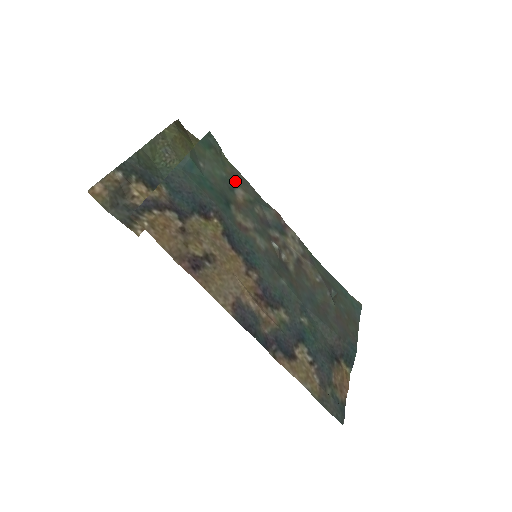
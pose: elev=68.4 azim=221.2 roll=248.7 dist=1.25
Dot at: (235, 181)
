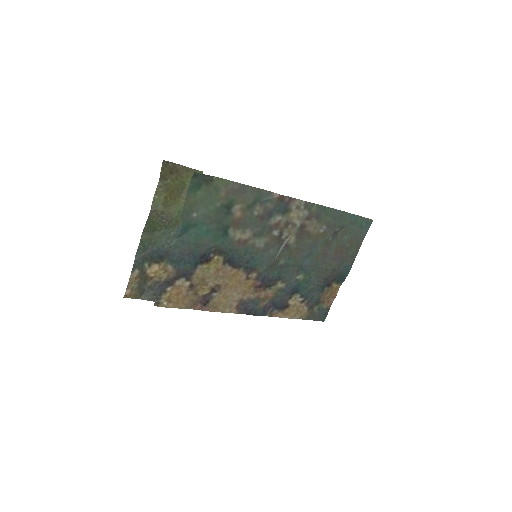
Dot at: (231, 201)
